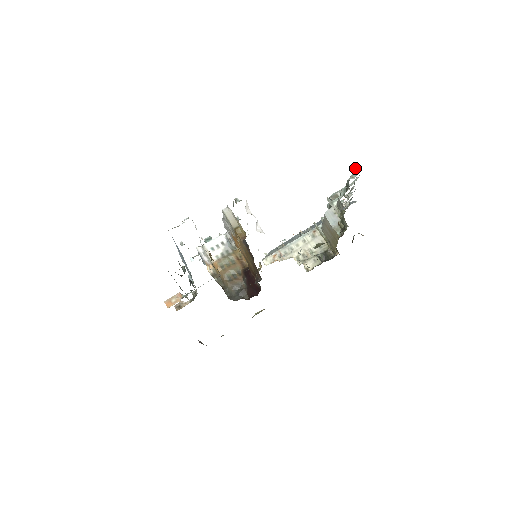
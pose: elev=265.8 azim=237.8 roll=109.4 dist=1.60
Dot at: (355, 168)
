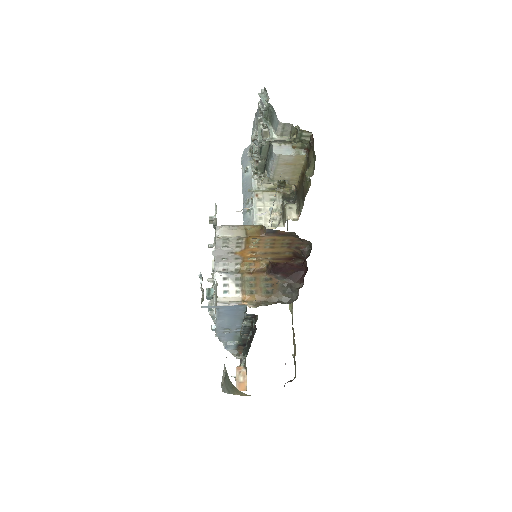
Dot at: occluded
